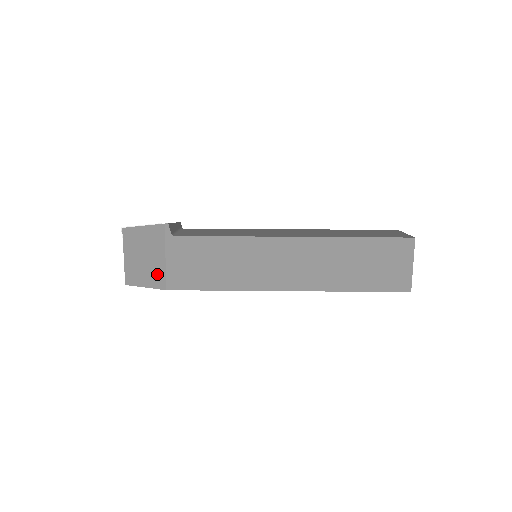
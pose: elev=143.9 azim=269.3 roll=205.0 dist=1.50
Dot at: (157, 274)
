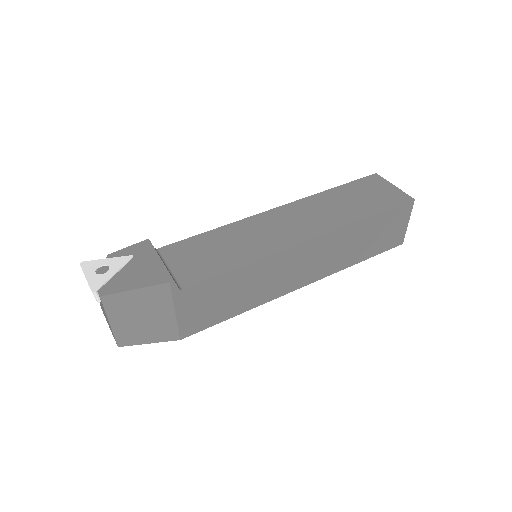
Dot at: (165, 329)
